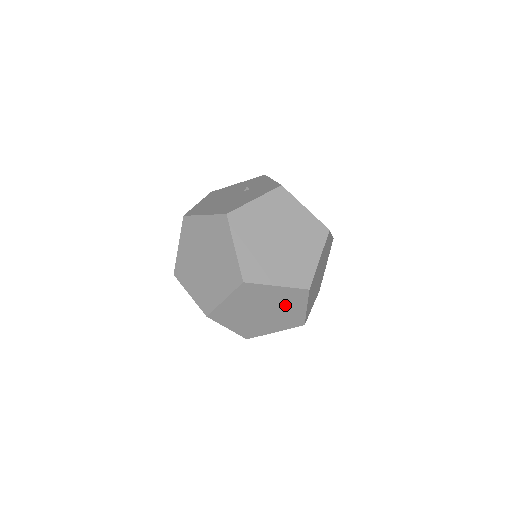
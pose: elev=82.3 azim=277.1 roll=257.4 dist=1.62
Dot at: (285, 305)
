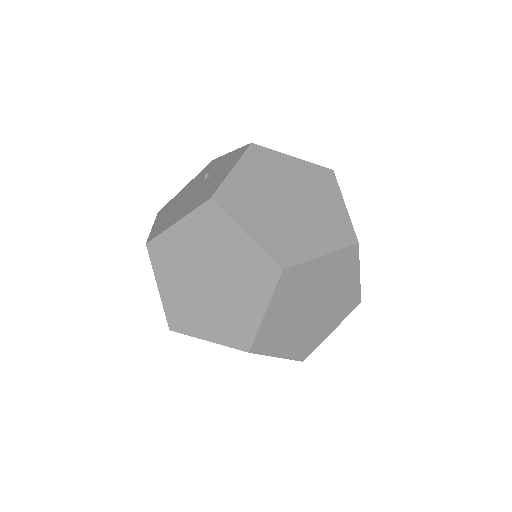
Dot at: (336, 283)
